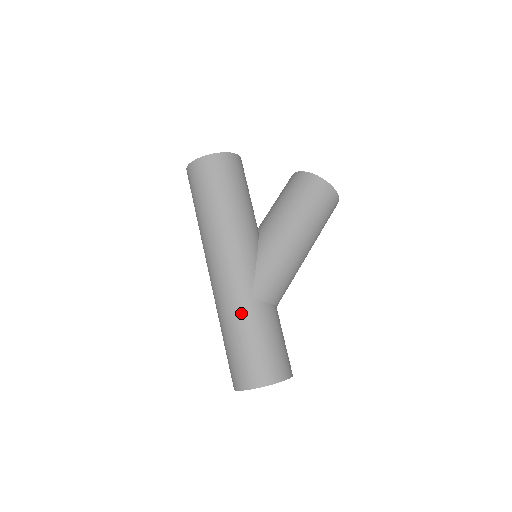
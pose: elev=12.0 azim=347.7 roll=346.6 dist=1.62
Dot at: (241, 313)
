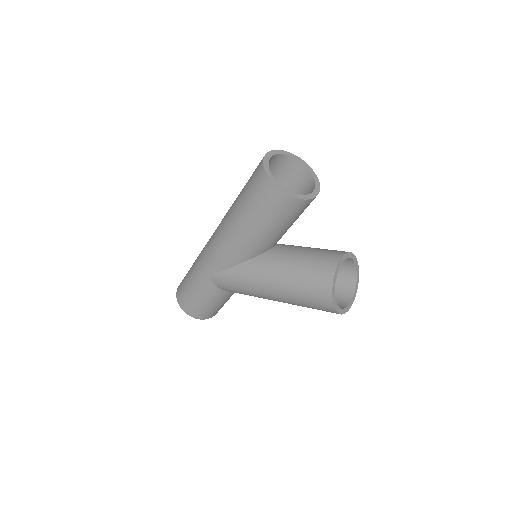
Dot at: (198, 272)
